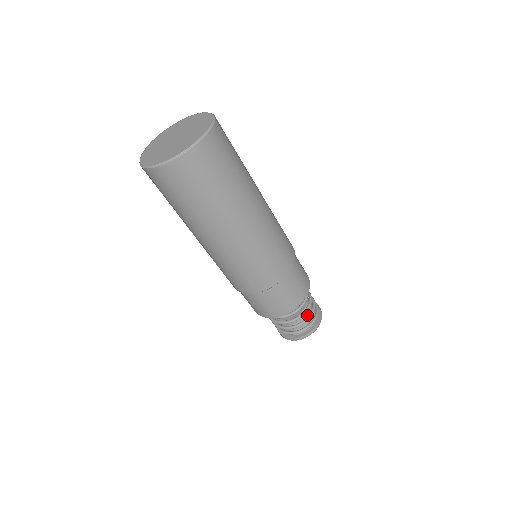
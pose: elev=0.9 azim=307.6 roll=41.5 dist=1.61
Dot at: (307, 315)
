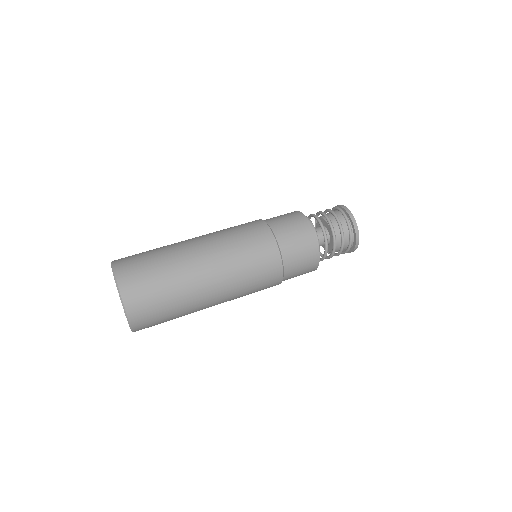
Dot at: (340, 246)
